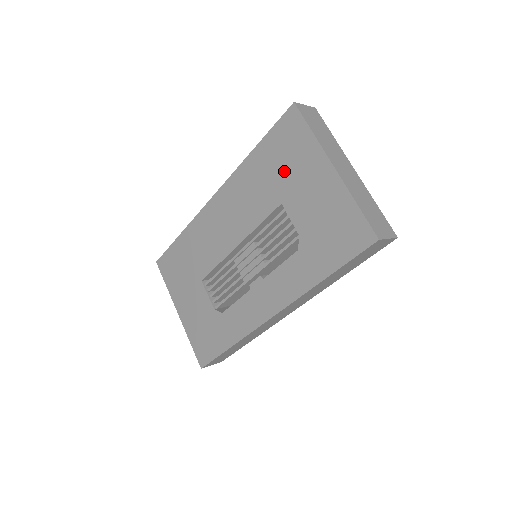
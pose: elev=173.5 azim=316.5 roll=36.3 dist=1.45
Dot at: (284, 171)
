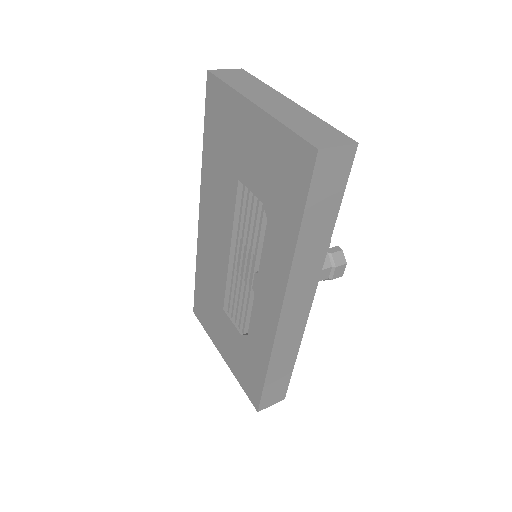
Dot at: (227, 144)
